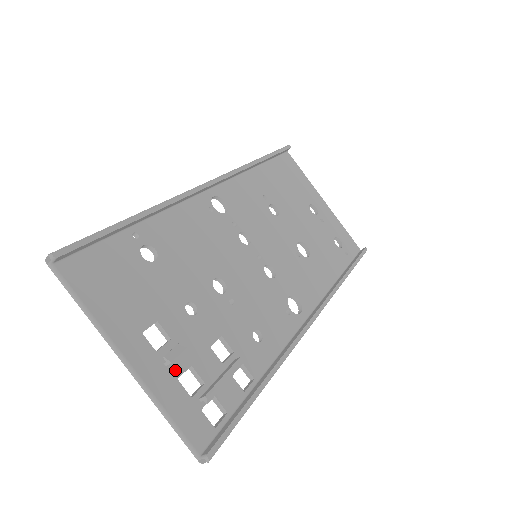
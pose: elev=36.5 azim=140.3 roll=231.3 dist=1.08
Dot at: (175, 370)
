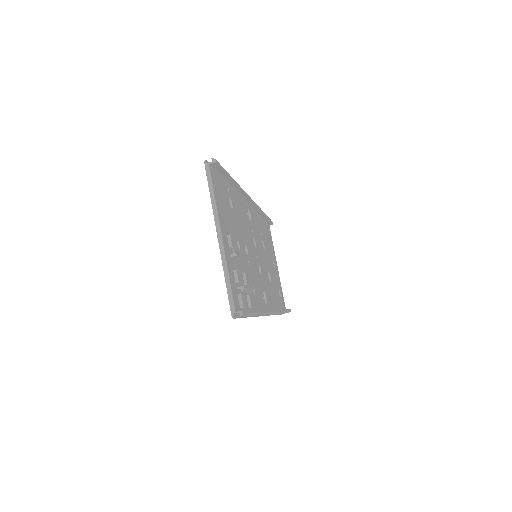
Dot at: (233, 263)
